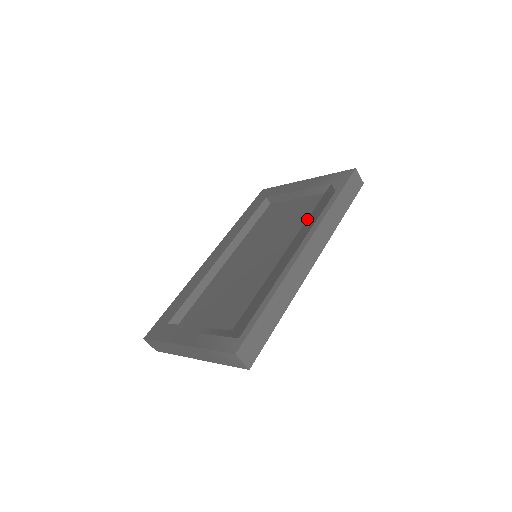
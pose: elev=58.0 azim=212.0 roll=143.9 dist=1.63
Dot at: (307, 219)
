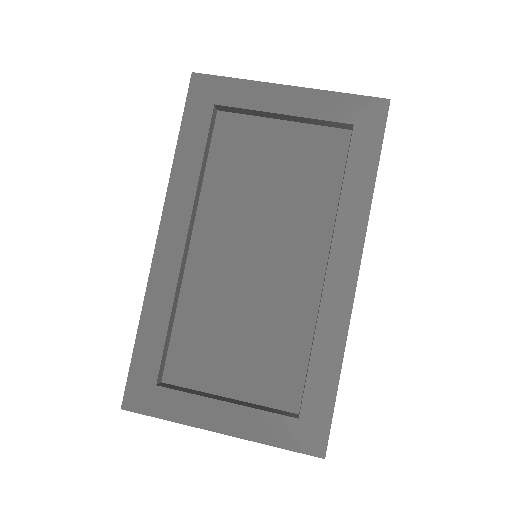
Dot at: (338, 208)
